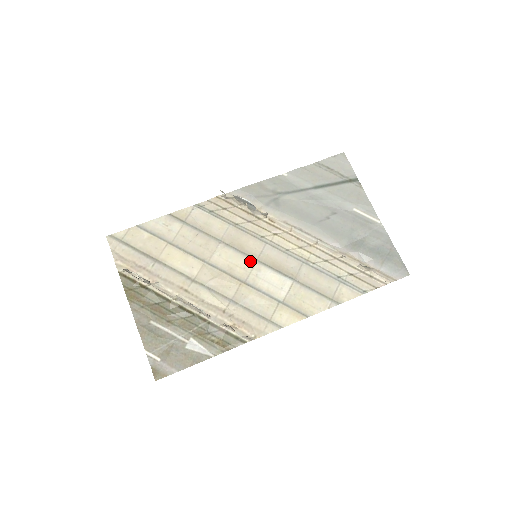
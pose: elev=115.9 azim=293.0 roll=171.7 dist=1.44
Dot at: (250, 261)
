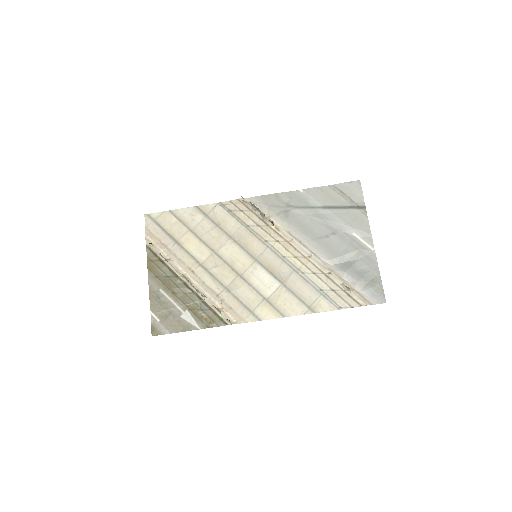
Dot at: (250, 259)
